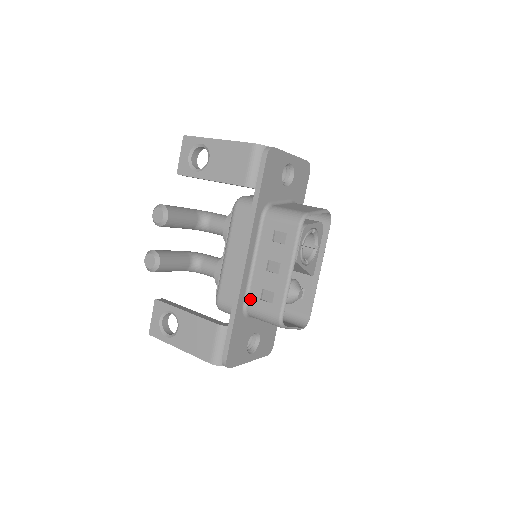
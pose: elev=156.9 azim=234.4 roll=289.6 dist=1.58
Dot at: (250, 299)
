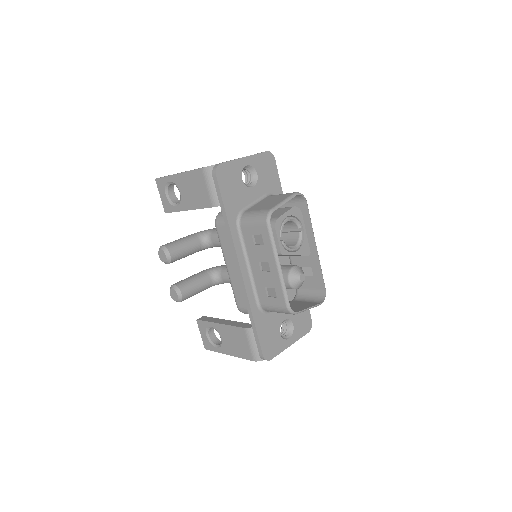
Dot at: (260, 299)
